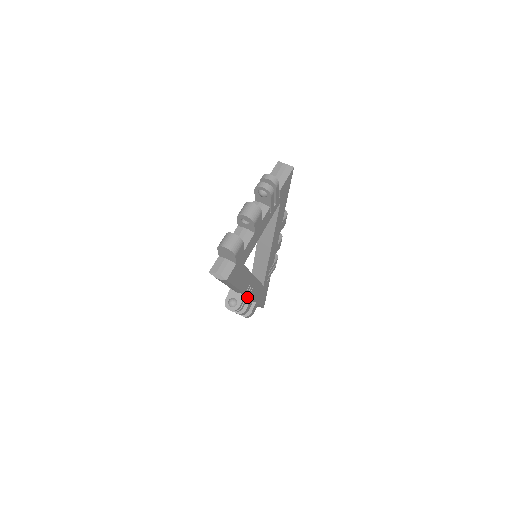
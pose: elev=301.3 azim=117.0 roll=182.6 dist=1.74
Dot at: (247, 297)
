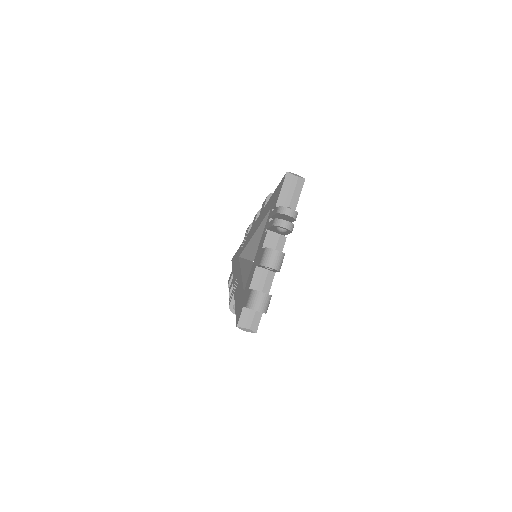
Dot at: occluded
